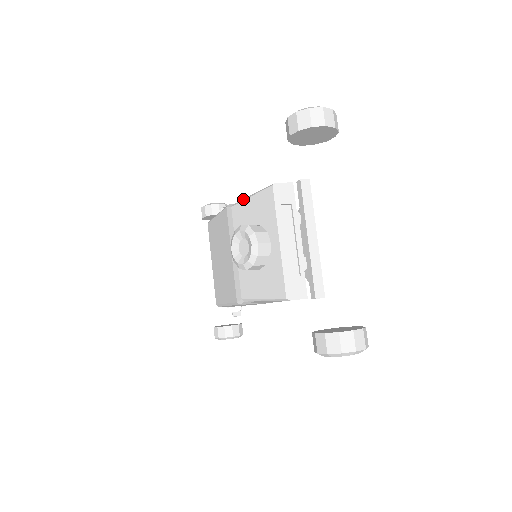
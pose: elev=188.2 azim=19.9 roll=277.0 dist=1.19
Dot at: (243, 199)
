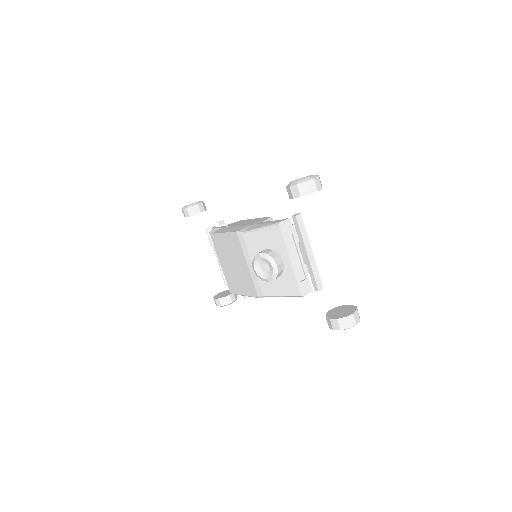
Dot at: (252, 230)
